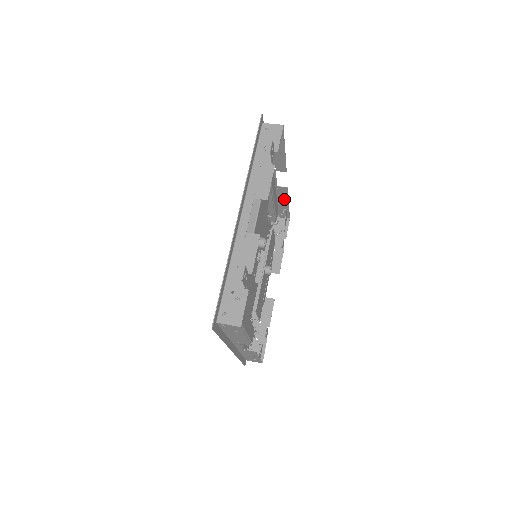
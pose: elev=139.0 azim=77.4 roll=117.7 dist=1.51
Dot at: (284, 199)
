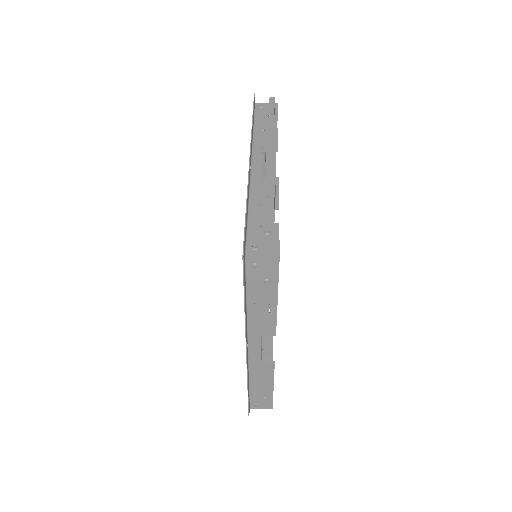
Dot at: occluded
